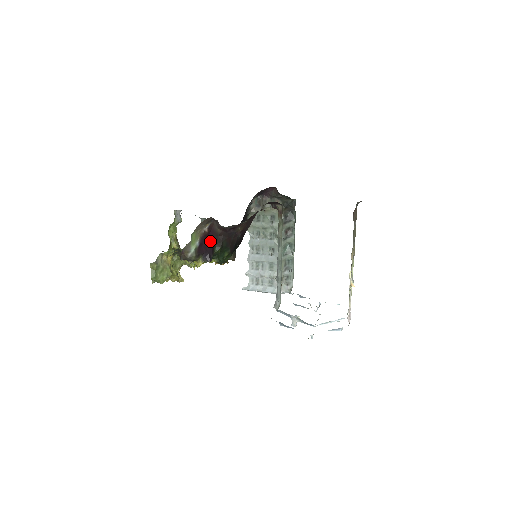
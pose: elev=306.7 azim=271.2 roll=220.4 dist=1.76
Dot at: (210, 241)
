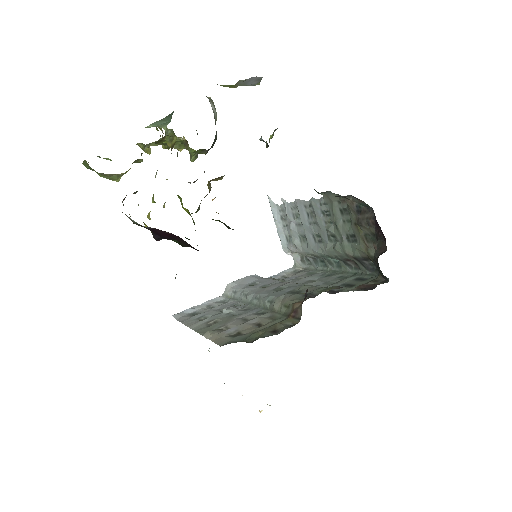
Dot at: (170, 235)
